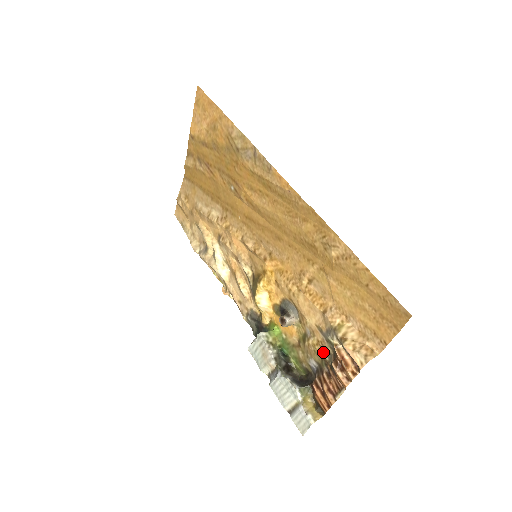
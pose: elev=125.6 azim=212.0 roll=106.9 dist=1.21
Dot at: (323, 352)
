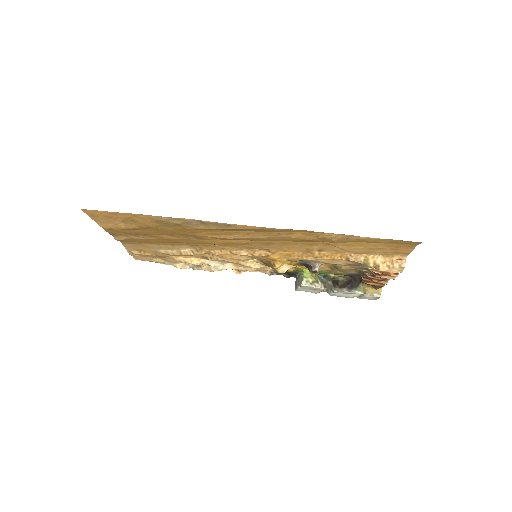
Dot at: (359, 269)
